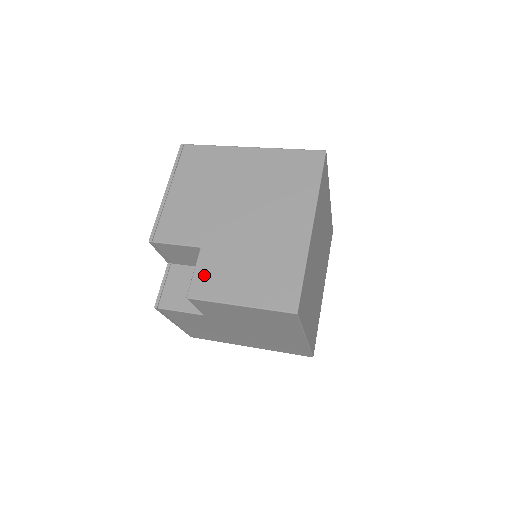
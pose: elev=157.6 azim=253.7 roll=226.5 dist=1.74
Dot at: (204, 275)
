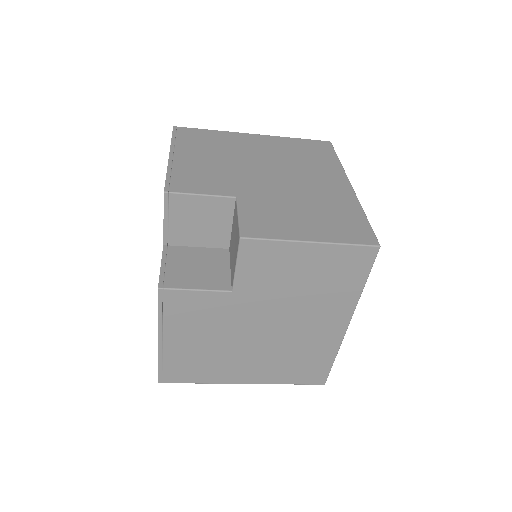
Dot at: (253, 218)
